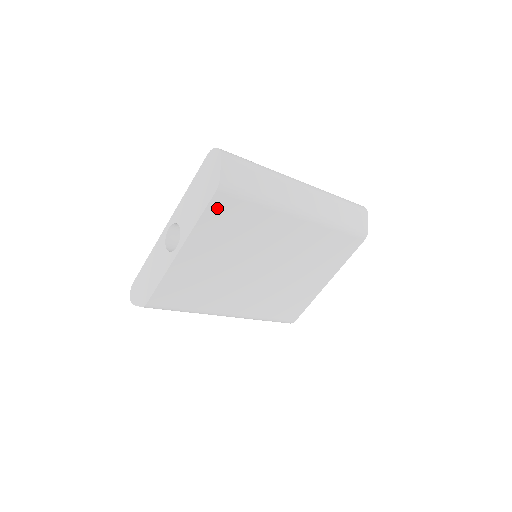
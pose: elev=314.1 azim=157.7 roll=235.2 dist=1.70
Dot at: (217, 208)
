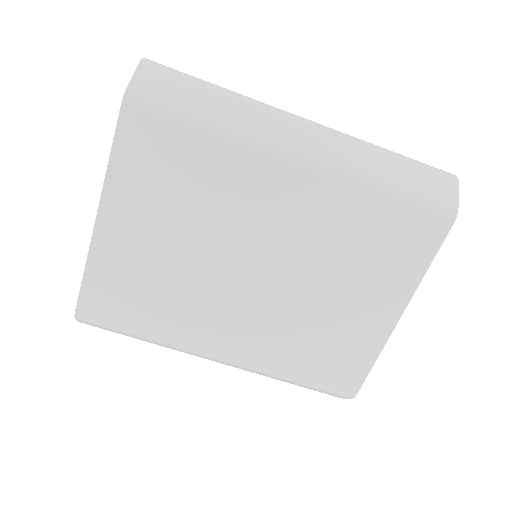
Dot at: (133, 137)
